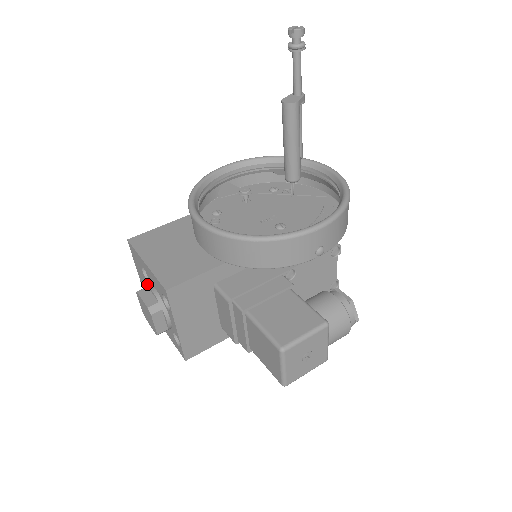
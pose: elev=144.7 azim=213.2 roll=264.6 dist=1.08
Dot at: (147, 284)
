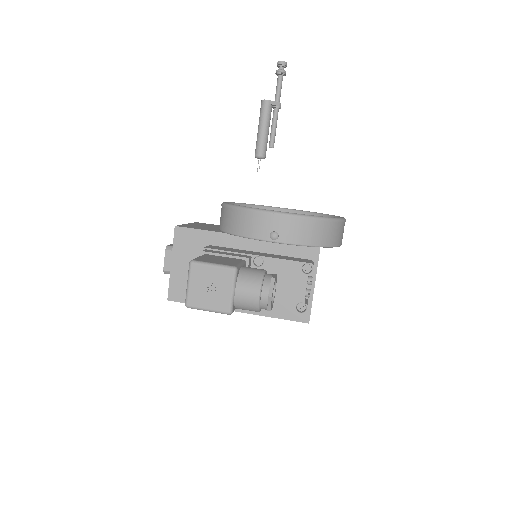
Dot at: occluded
